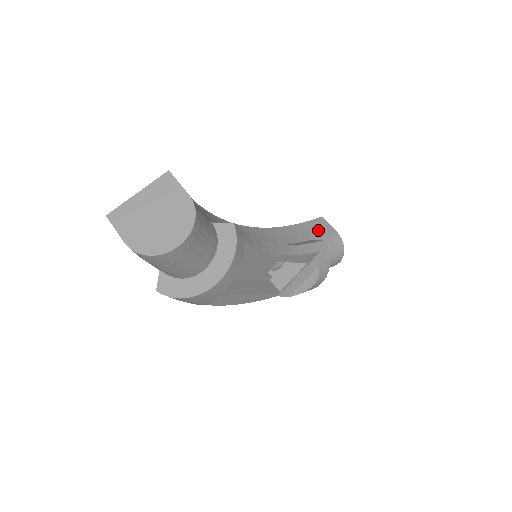
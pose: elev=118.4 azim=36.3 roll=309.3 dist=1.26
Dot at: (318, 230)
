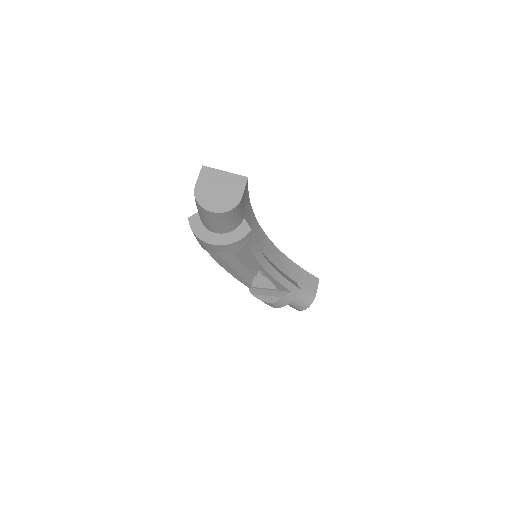
Dot at: (307, 282)
